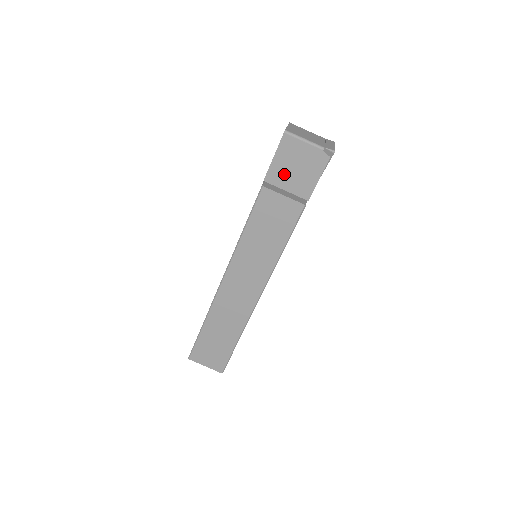
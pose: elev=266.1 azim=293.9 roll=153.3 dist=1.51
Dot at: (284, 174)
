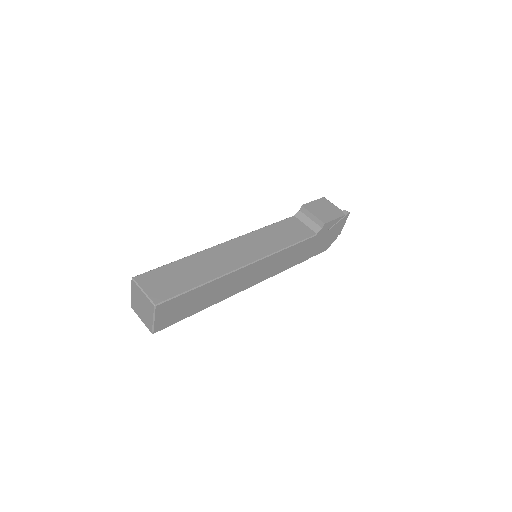
Dot at: (315, 209)
